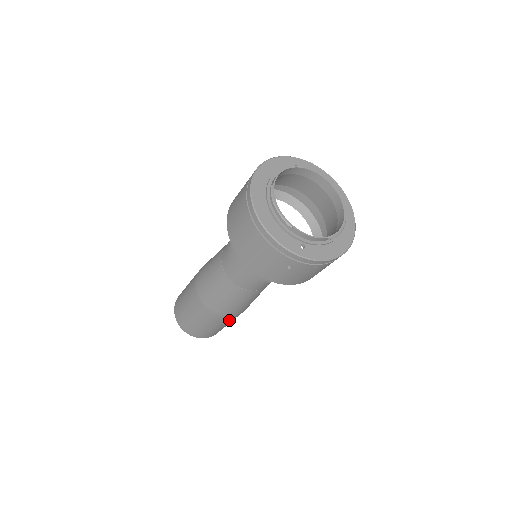
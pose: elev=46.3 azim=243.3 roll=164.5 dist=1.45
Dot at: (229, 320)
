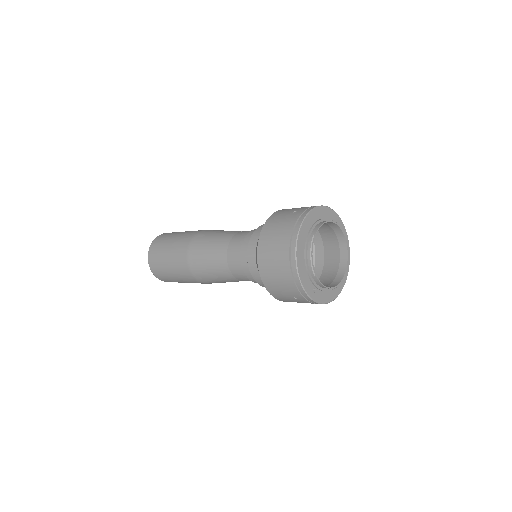
Dot at: occluded
